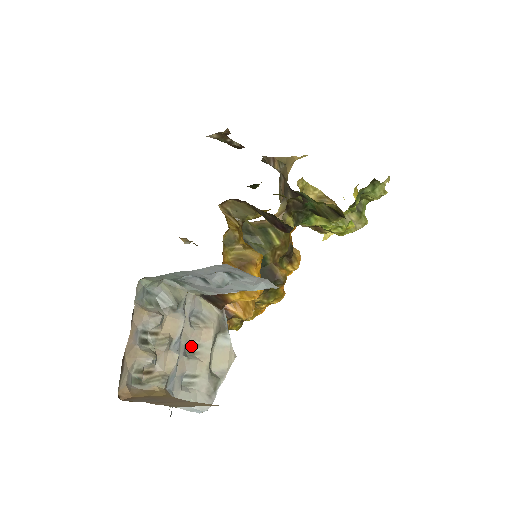
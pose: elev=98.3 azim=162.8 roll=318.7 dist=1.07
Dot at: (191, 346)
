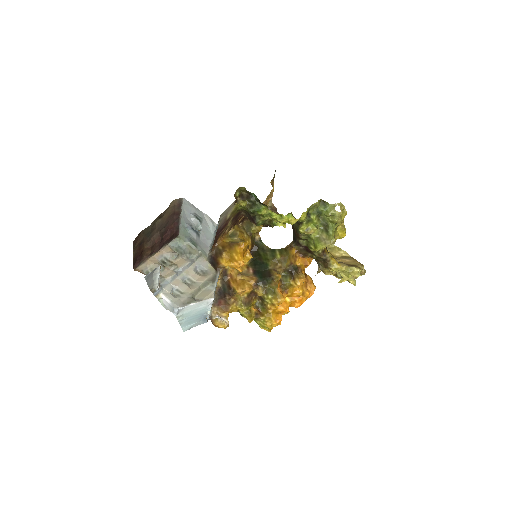
Dot at: (190, 281)
